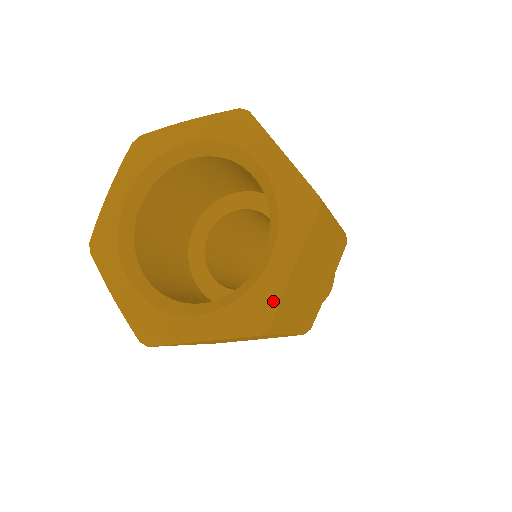
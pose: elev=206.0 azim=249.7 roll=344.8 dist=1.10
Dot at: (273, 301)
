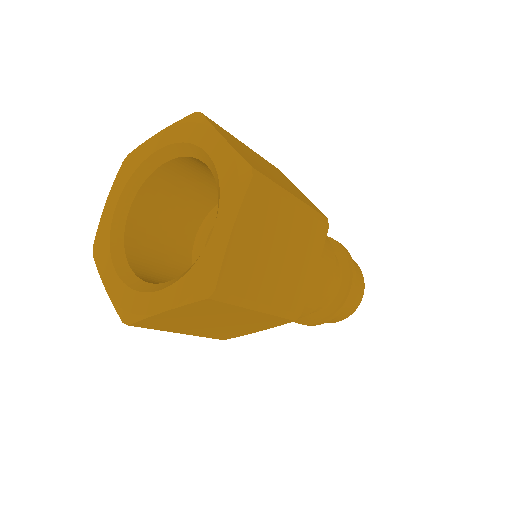
Dot at: (216, 265)
